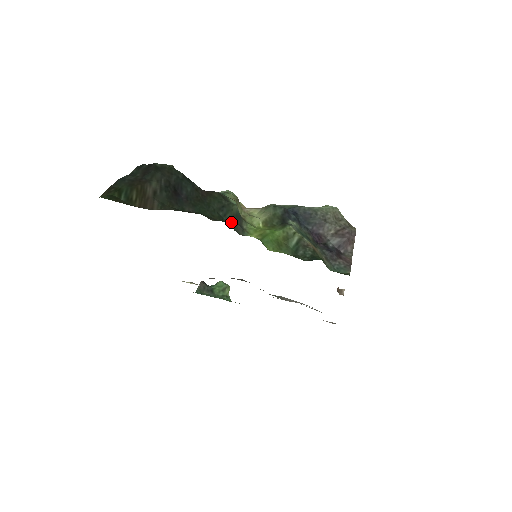
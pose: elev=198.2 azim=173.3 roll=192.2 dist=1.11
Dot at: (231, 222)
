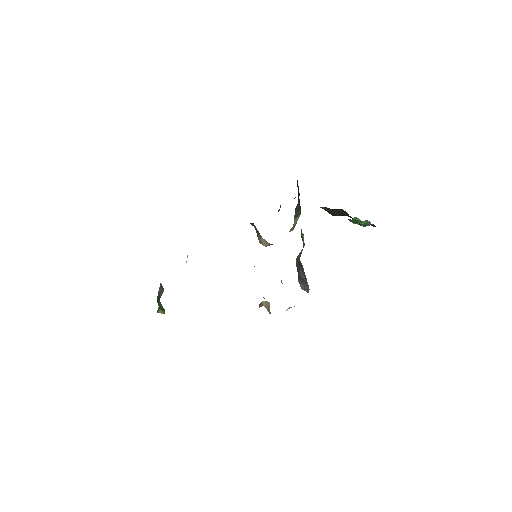
Dot at: (297, 206)
